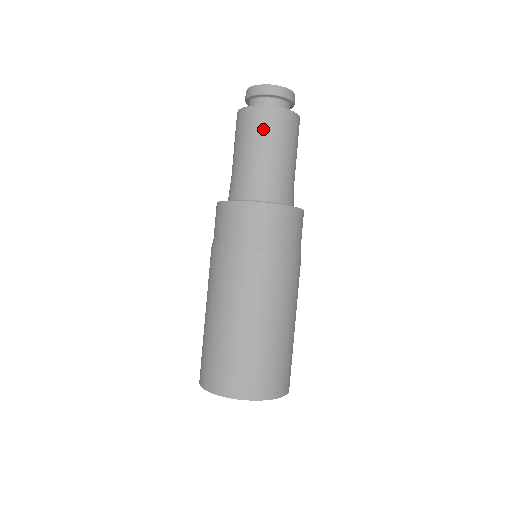
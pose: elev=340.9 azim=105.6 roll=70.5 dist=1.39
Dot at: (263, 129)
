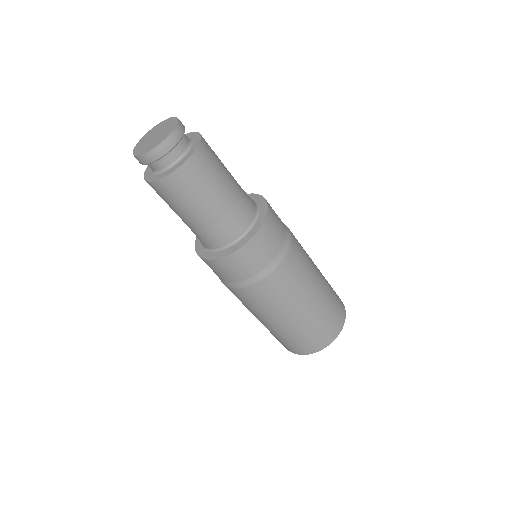
Dot at: (161, 197)
